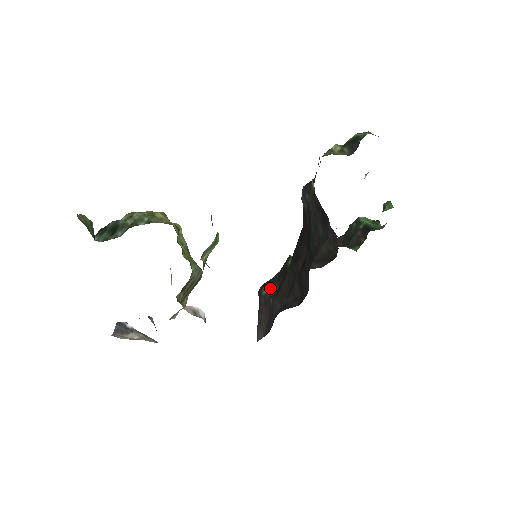
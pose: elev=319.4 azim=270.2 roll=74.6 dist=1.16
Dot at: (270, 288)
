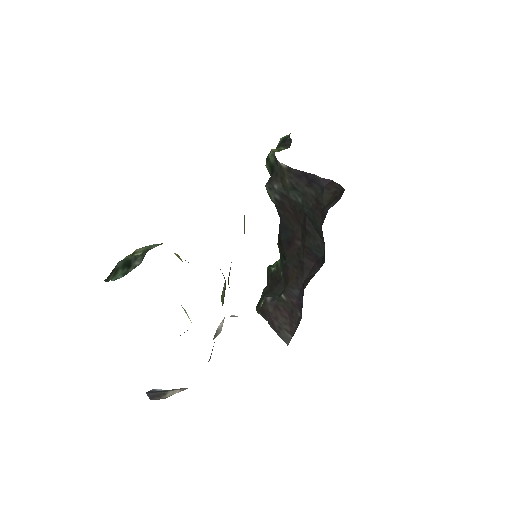
Dot at: occluded
